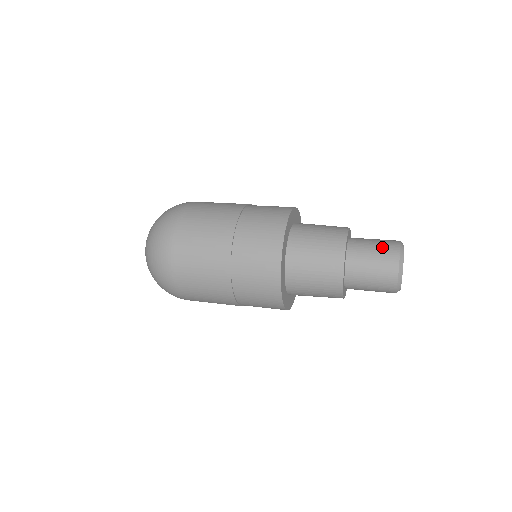
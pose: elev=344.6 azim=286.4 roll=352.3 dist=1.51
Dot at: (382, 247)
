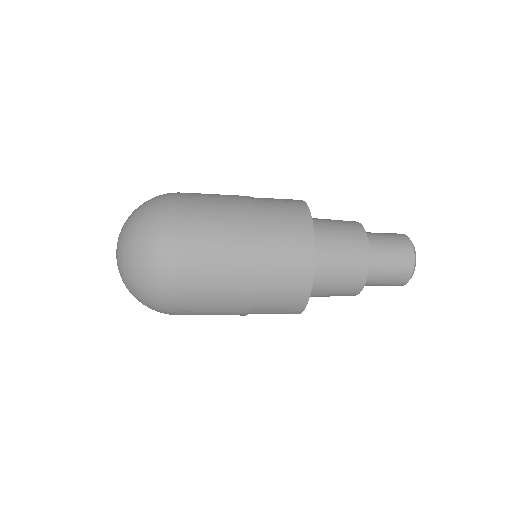
Dot at: (398, 250)
